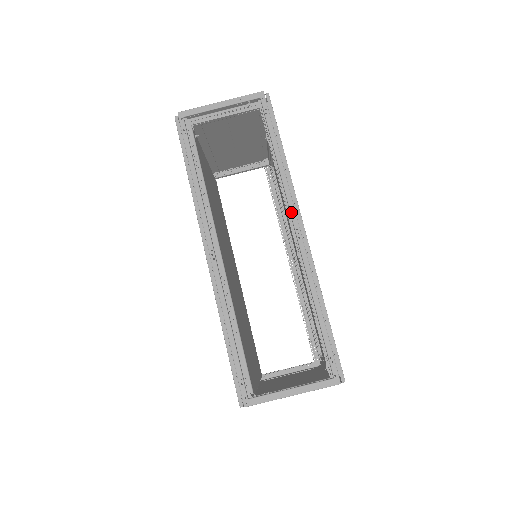
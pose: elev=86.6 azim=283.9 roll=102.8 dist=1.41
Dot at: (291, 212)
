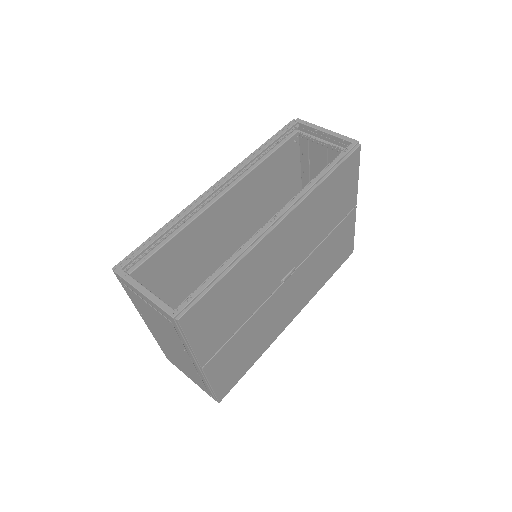
Dot at: (287, 205)
